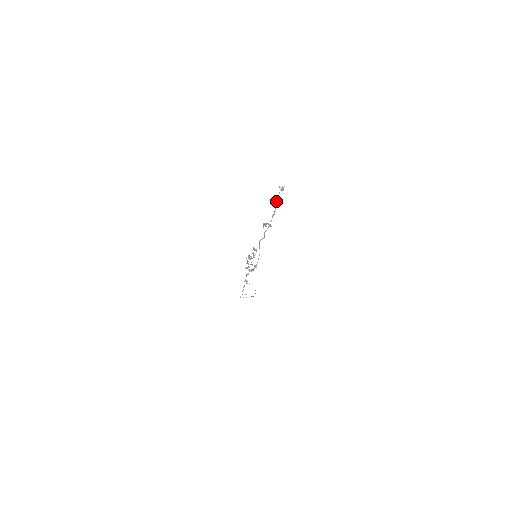
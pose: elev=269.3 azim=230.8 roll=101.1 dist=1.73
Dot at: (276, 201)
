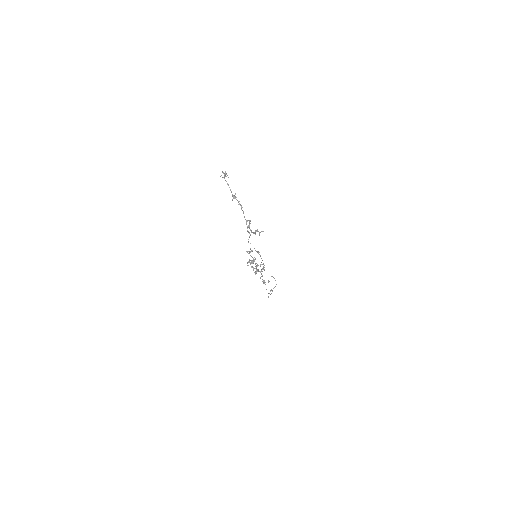
Dot at: occluded
